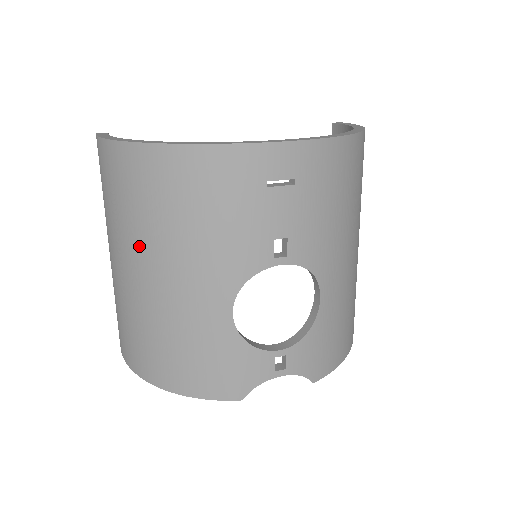
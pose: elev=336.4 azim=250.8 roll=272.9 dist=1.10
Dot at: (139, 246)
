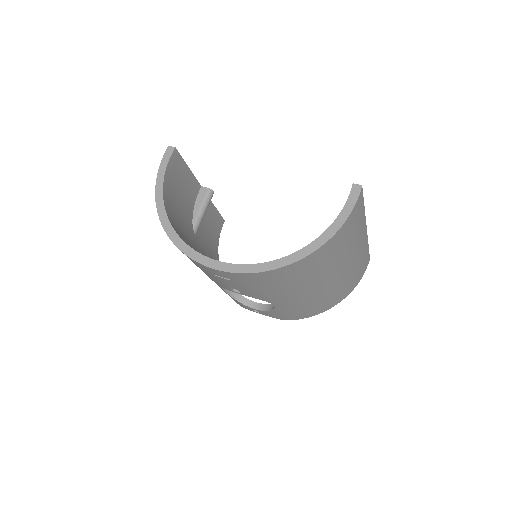
Dot at: occluded
